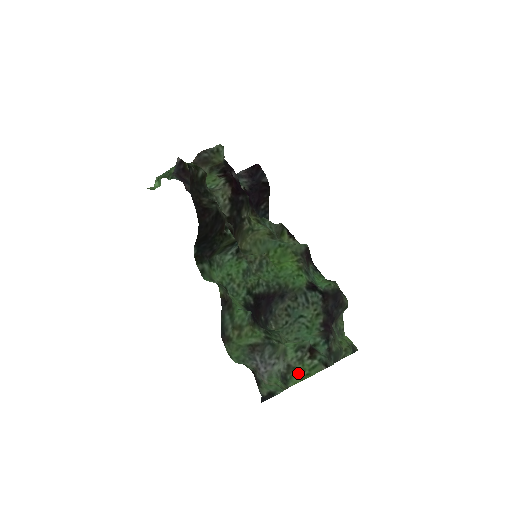
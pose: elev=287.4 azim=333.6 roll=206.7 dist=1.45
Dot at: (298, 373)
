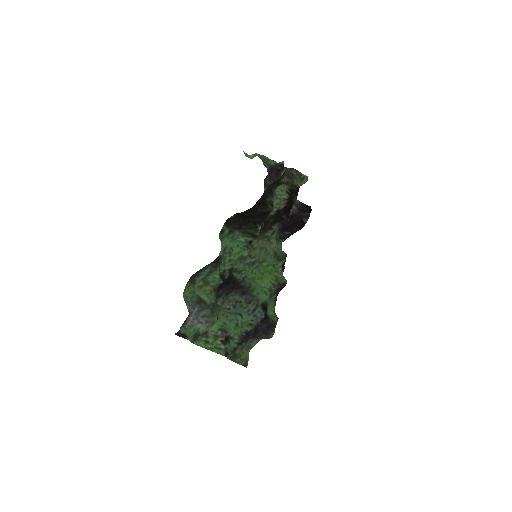
Dot at: (207, 342)
